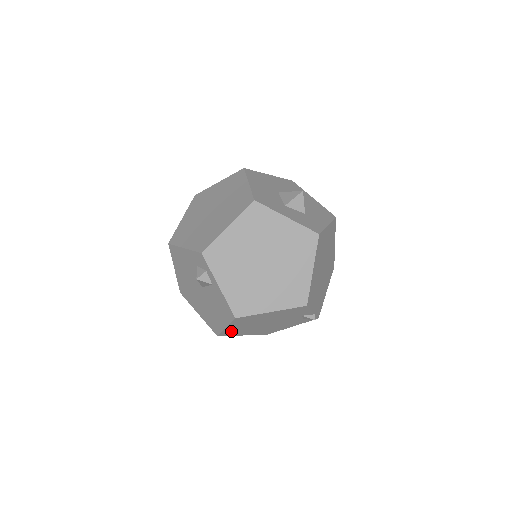
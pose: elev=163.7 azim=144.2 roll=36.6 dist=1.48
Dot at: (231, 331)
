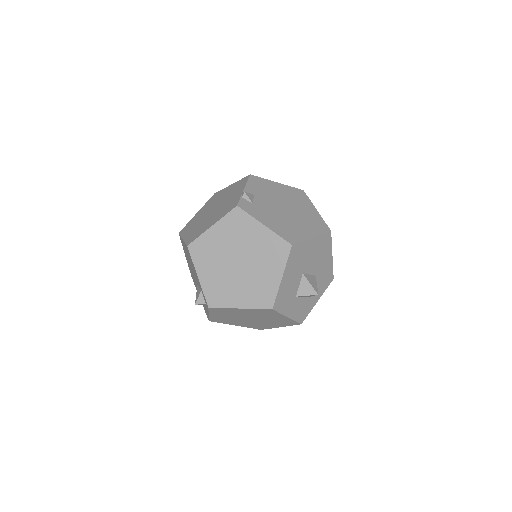
Dot at: occluded
